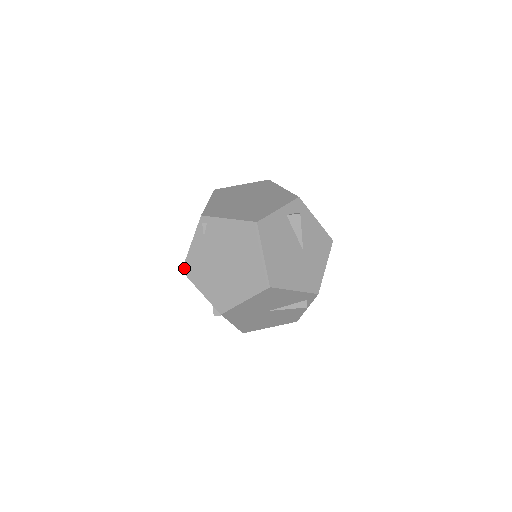
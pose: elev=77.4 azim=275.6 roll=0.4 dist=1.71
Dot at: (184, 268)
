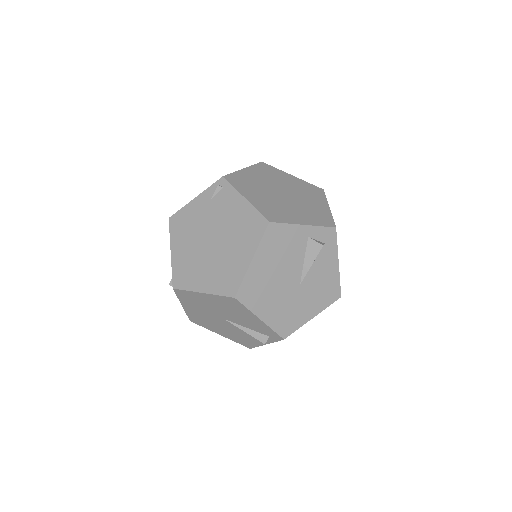
Dot at: (173, 217)
